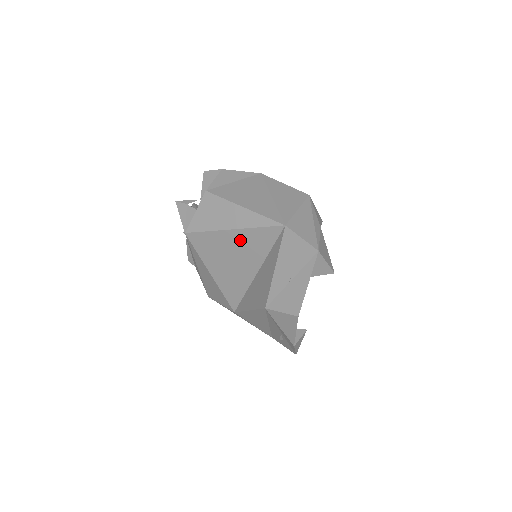
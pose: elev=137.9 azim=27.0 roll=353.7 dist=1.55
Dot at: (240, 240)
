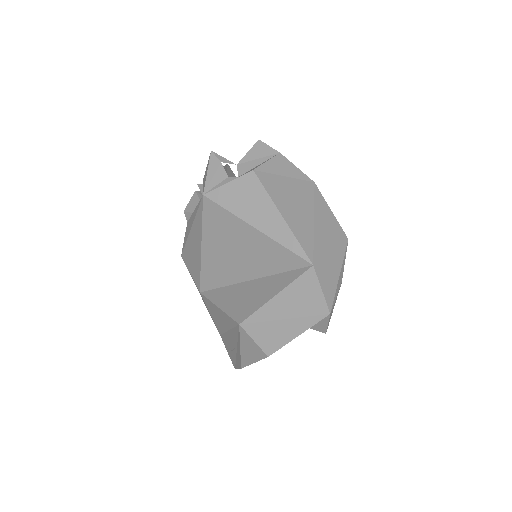
Dot at: (256, 243)
